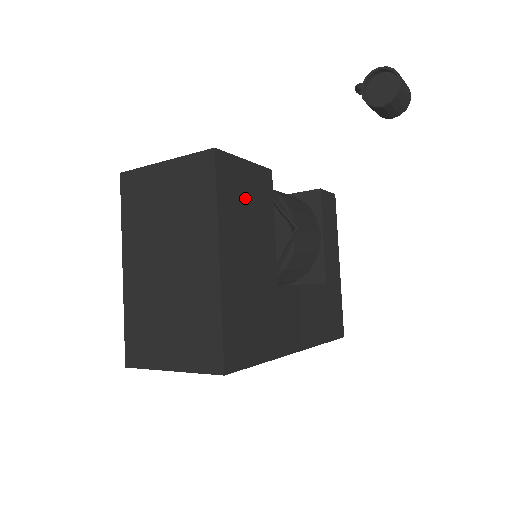
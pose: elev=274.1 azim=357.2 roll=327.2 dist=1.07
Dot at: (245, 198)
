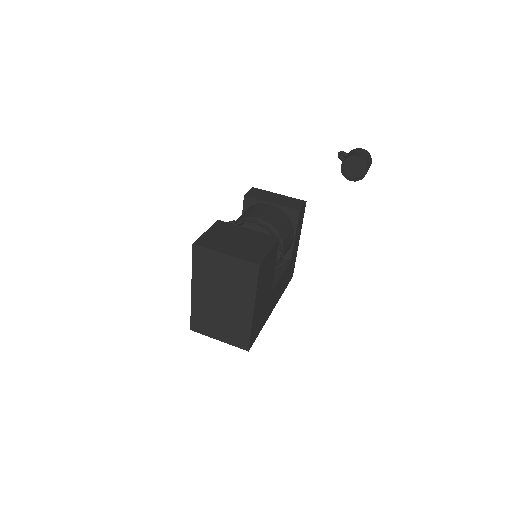
Dot at: (267, 270)
